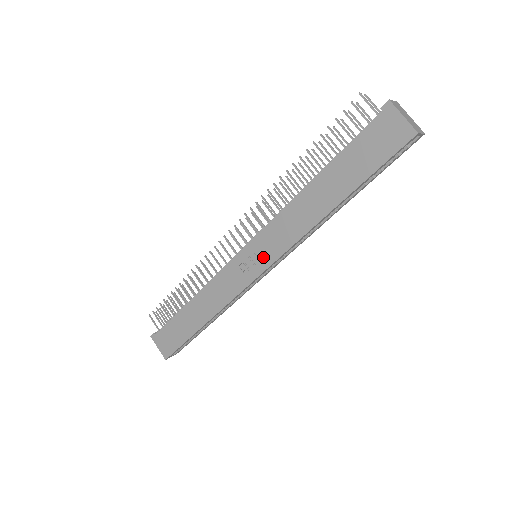
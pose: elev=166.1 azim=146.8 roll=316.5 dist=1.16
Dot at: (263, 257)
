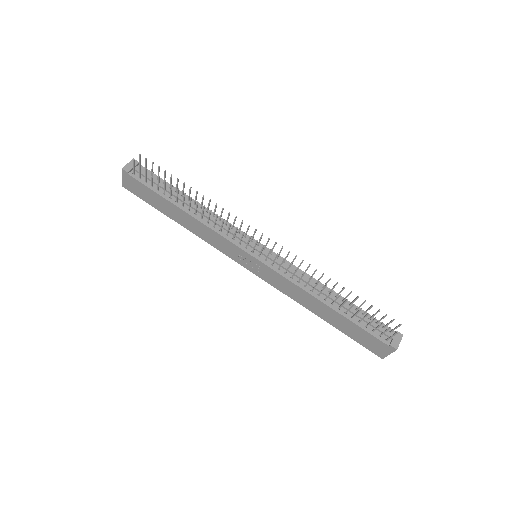
Dot at: (259, 271)
